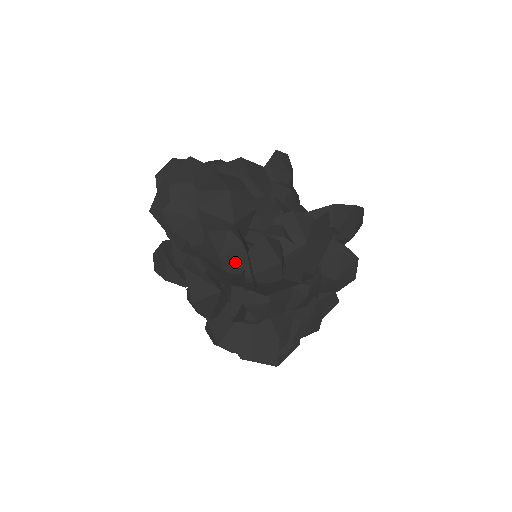
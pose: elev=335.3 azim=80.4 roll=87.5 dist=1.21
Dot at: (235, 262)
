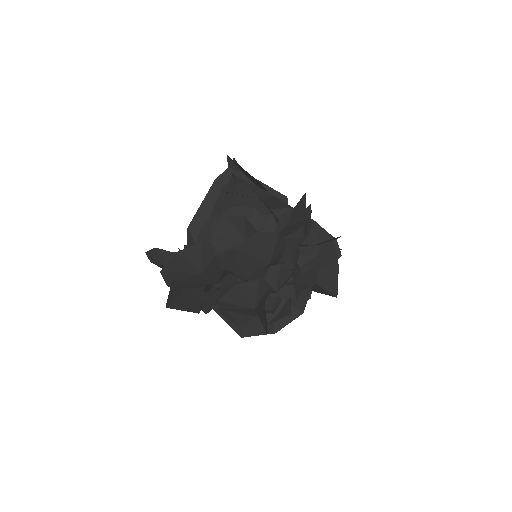
Dot at: occluded
